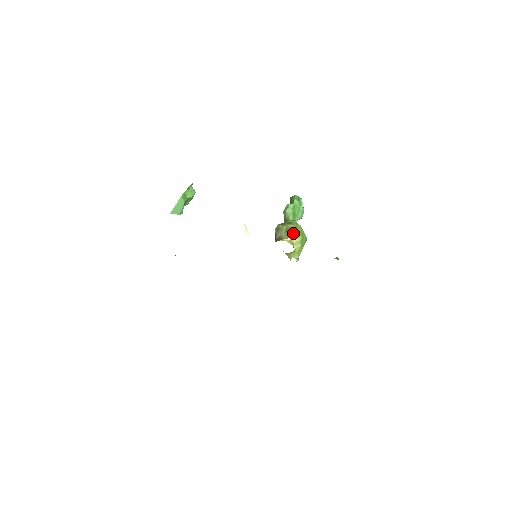
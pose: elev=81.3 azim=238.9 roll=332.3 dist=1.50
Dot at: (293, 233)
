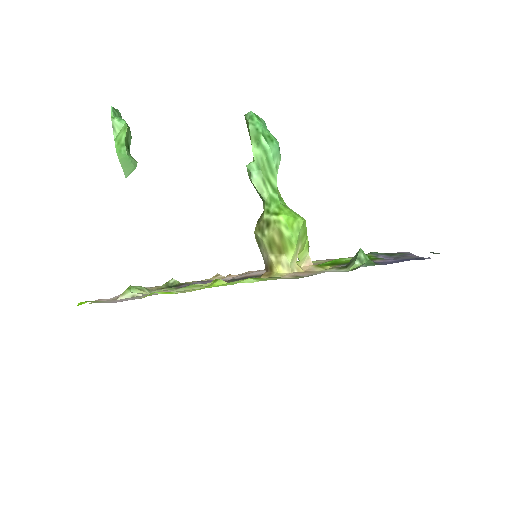
Dot at: (281, 245)
